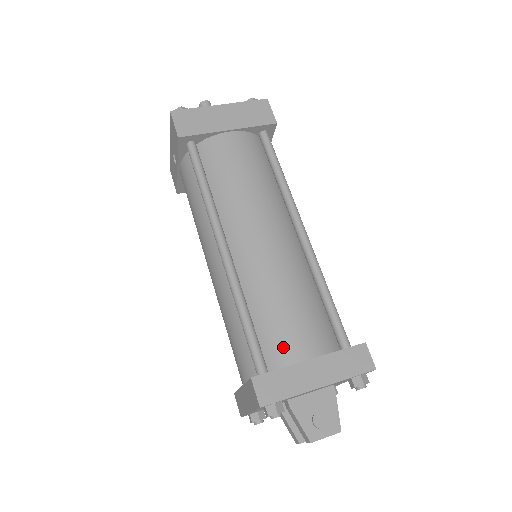
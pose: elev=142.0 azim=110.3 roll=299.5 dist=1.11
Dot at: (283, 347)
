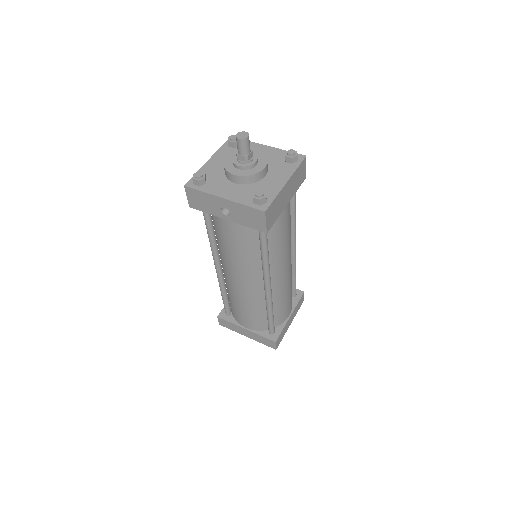
Dot at: (282, 317)
